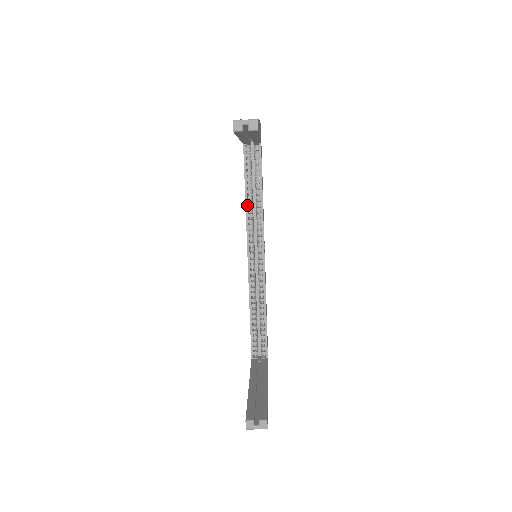
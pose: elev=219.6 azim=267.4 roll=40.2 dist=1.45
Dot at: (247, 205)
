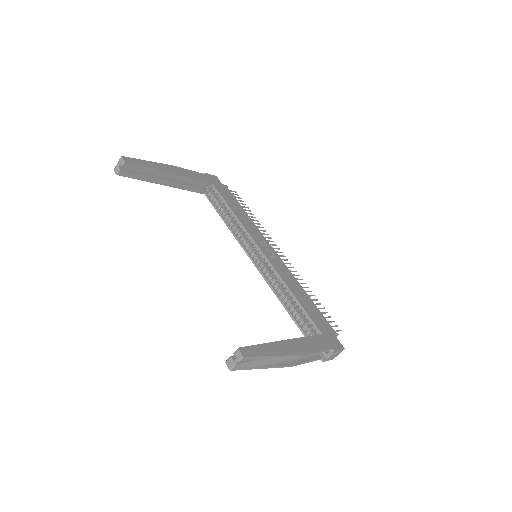
Dot at: (229, 228)
